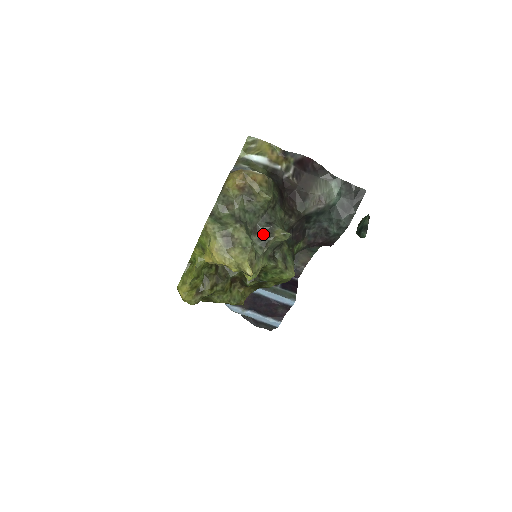
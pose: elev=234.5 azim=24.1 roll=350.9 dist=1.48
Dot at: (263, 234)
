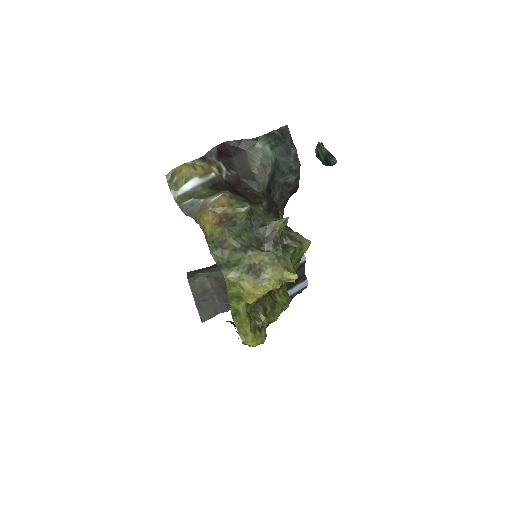
Dot at: (267, 238)
